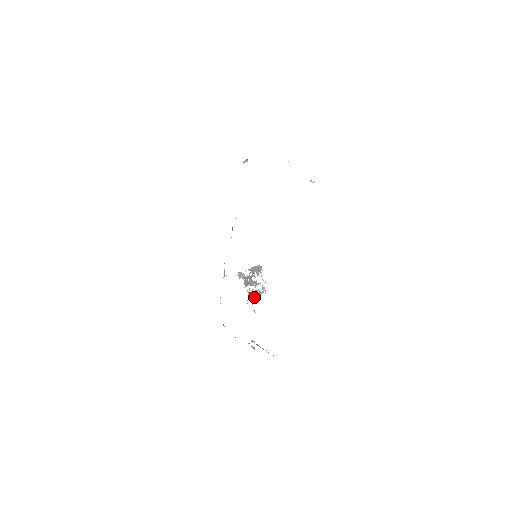
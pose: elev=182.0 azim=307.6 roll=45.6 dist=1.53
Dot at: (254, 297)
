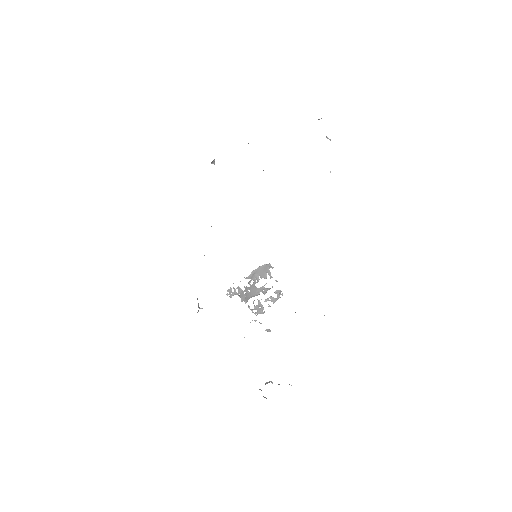
Dot at: occluded
